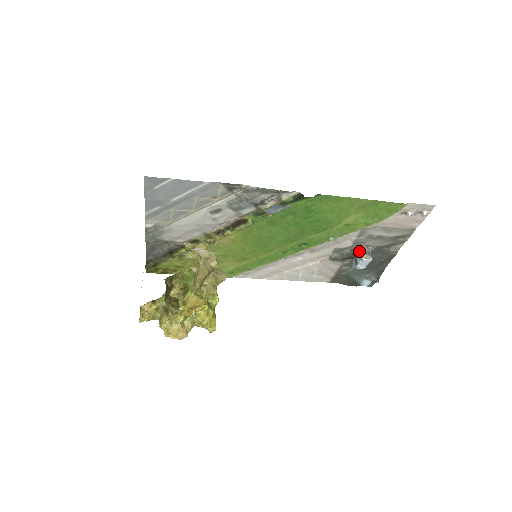
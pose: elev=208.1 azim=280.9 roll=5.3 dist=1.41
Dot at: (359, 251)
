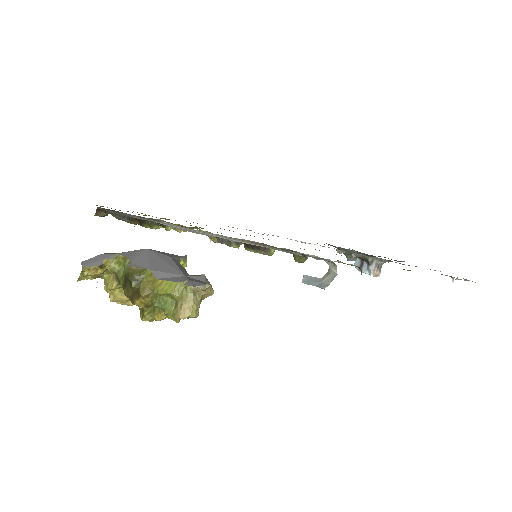
Dot at: (372, 263)
